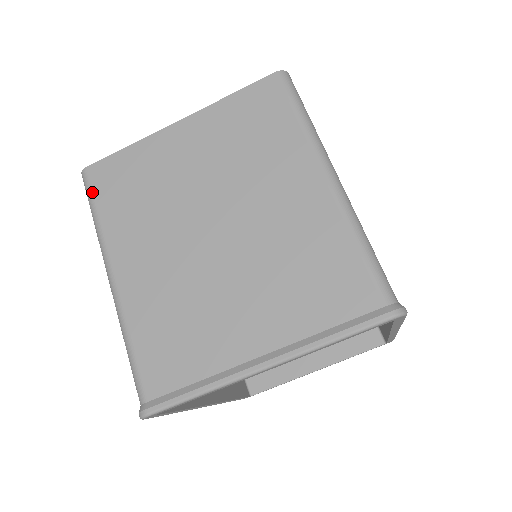
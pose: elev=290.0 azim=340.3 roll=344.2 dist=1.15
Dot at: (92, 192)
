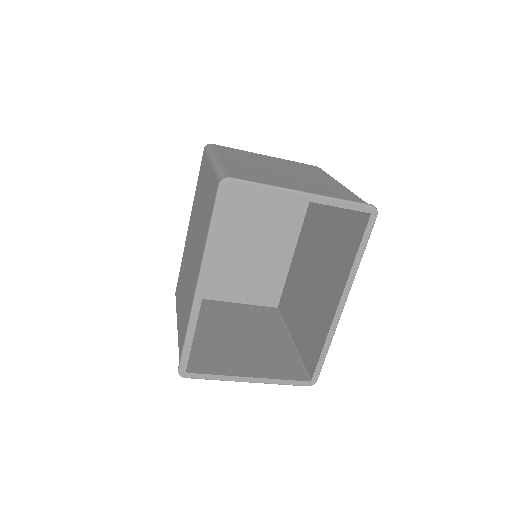
Dot at: (213, 147)
